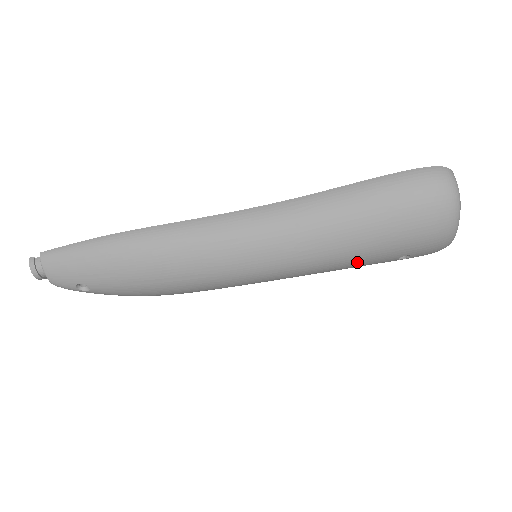
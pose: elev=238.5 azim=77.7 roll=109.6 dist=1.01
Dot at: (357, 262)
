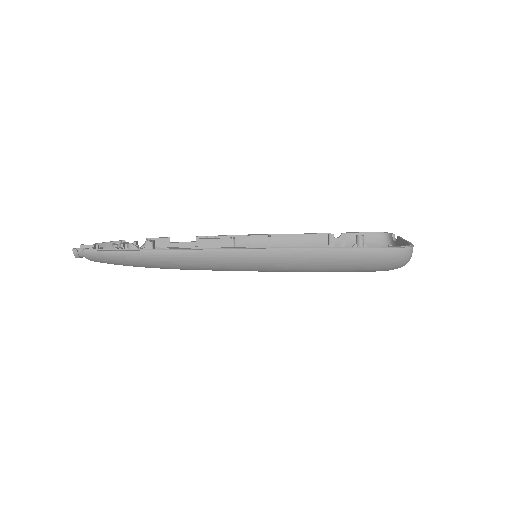
Dot at: occluded
